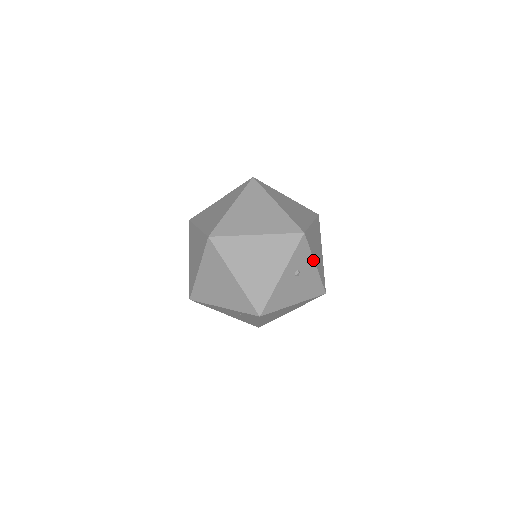
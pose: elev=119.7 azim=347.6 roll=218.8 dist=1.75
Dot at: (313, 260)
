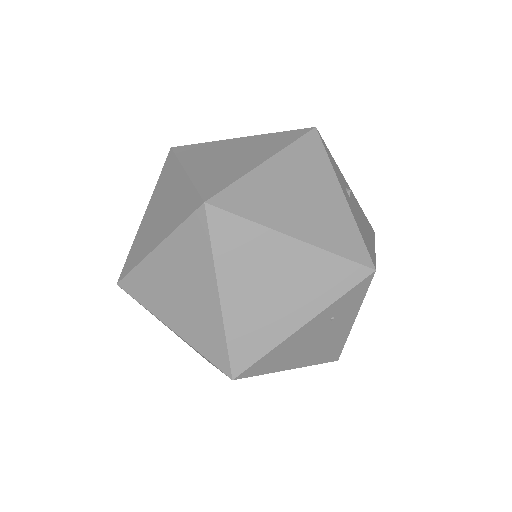
Dot at: (342, 176)
